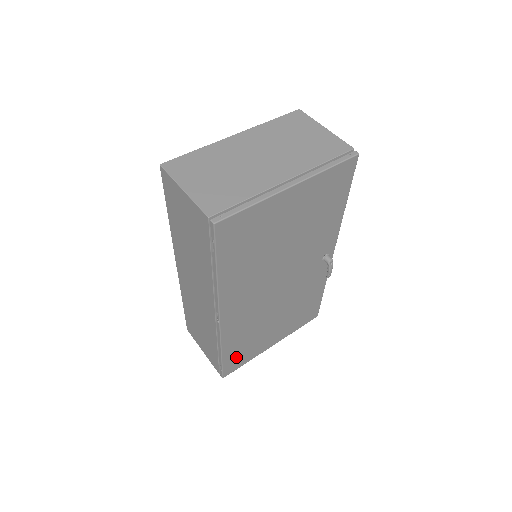
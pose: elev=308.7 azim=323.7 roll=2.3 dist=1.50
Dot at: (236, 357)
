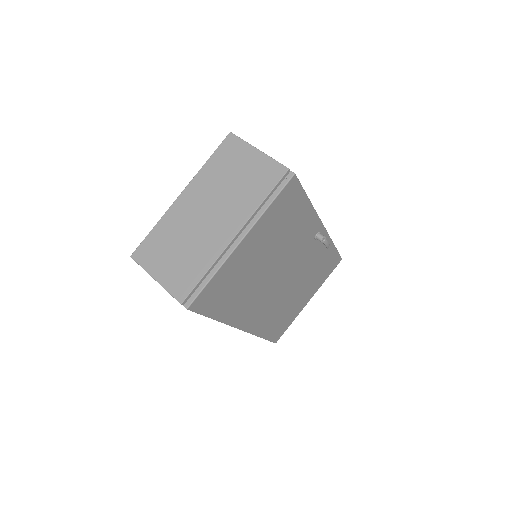
Dot at: (278, 329)
